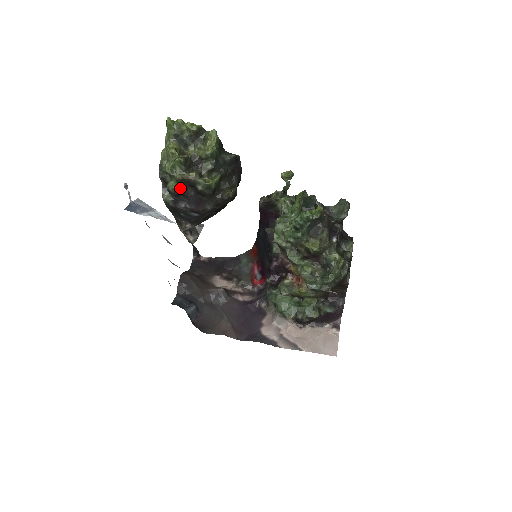
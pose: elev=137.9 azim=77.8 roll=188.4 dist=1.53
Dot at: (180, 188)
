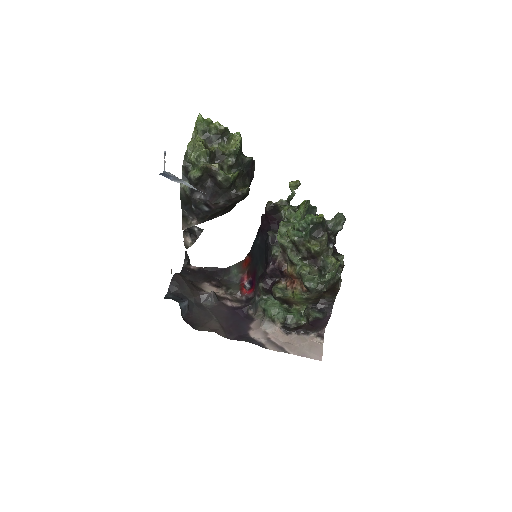
Dot at: (201, 177)
